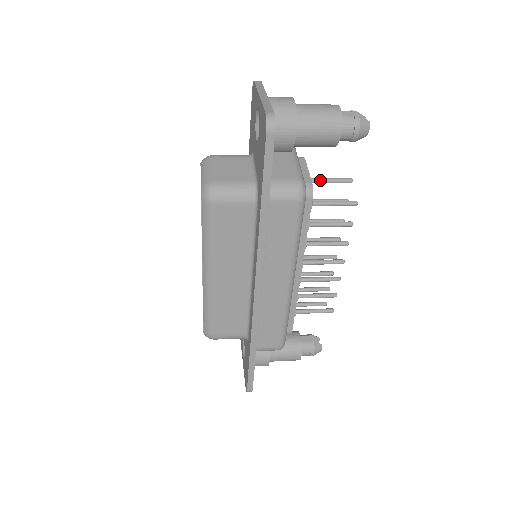
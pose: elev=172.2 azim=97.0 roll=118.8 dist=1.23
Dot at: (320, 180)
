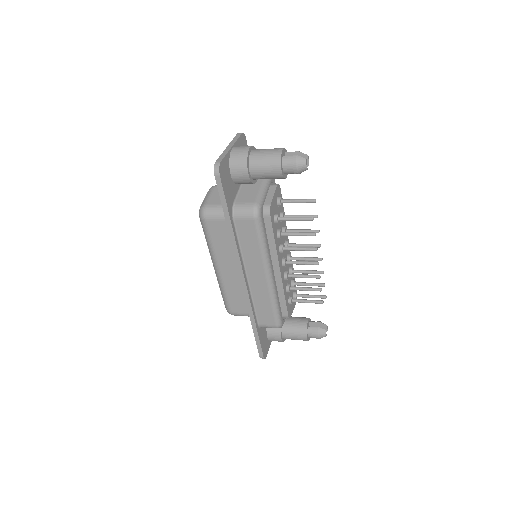
Dot at: (290, 201)
